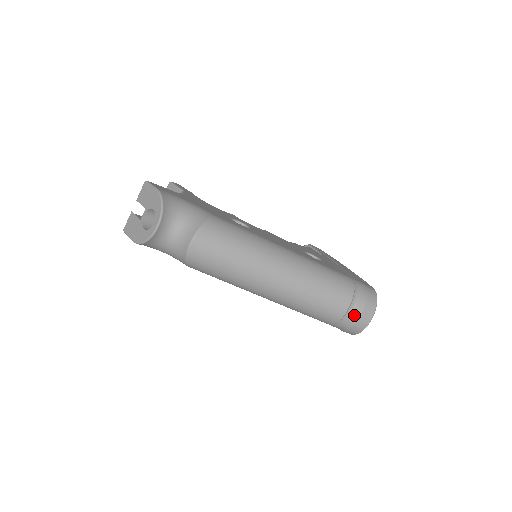
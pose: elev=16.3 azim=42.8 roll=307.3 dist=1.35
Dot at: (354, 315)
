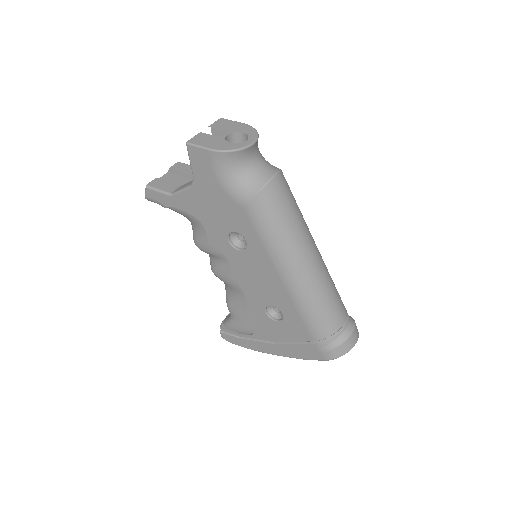
Dot at: (349, 329)
